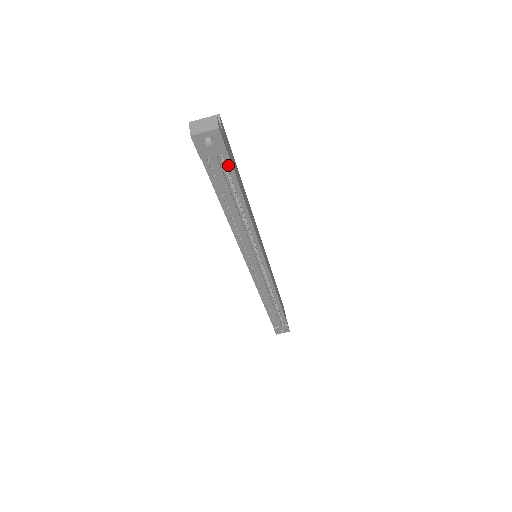
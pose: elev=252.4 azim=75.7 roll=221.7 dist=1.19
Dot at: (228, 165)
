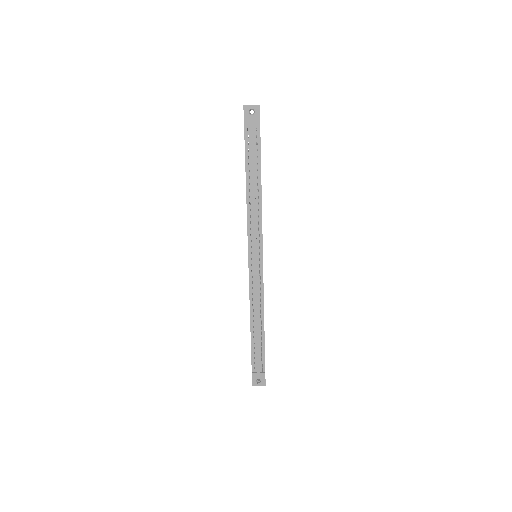
Dot at: (258, 138)
